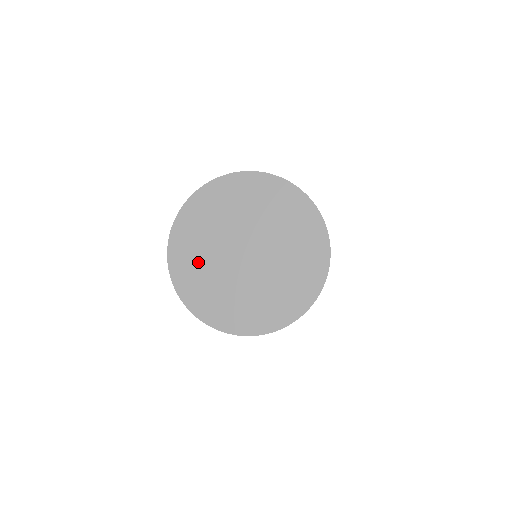
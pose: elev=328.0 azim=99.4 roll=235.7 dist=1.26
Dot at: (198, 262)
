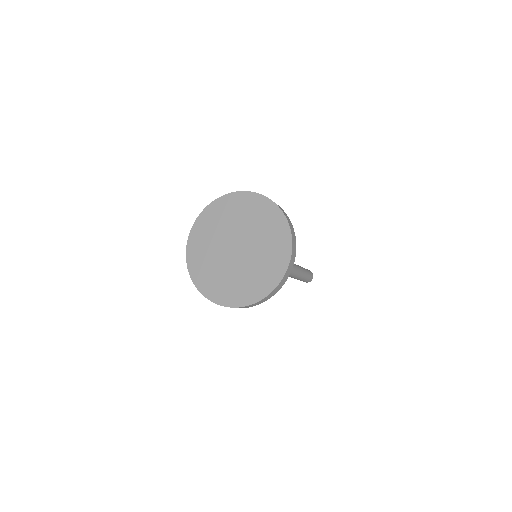
Dot at: (205, 254)
